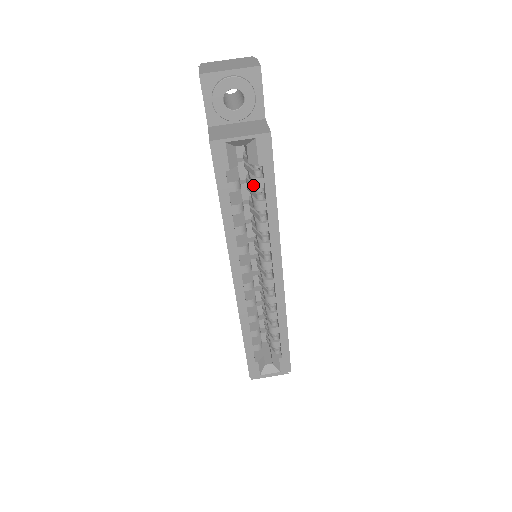
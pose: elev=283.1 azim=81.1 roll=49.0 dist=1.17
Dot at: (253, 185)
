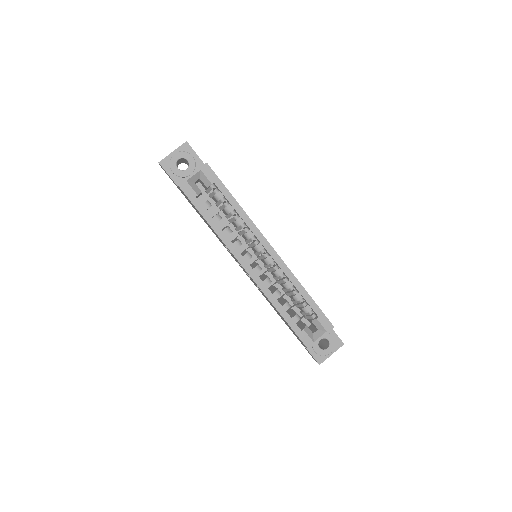
Dot at: (217, 199)
